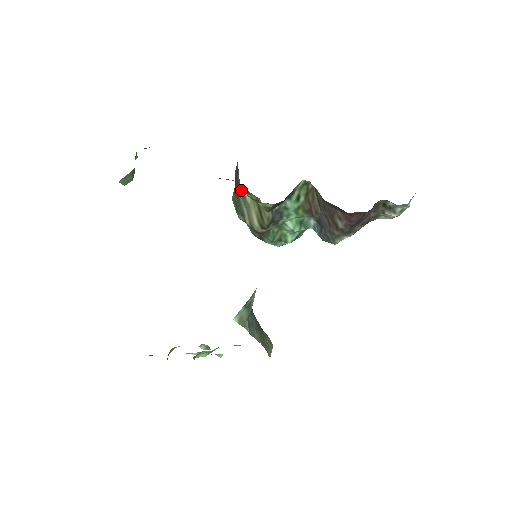
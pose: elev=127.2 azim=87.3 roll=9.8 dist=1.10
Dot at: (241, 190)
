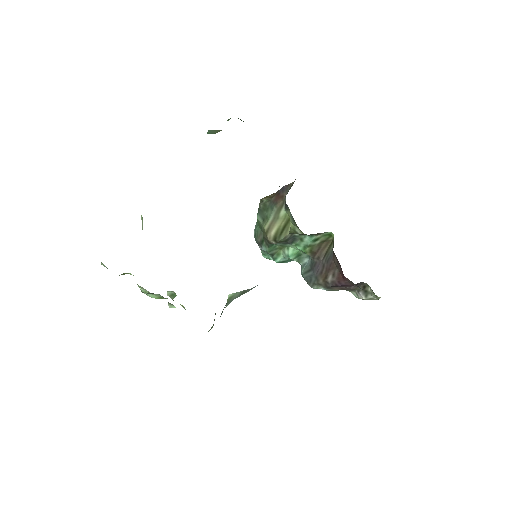
Dot at: (282, 203)
